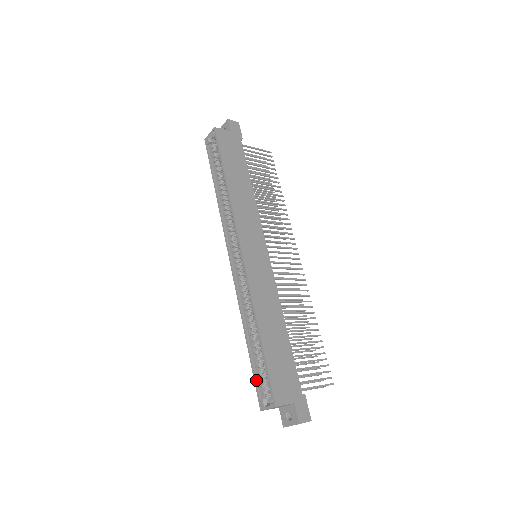
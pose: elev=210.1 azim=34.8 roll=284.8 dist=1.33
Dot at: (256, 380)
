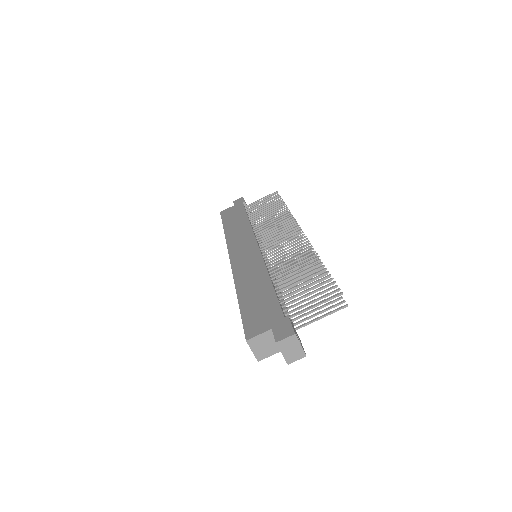
Dot at: occluded
